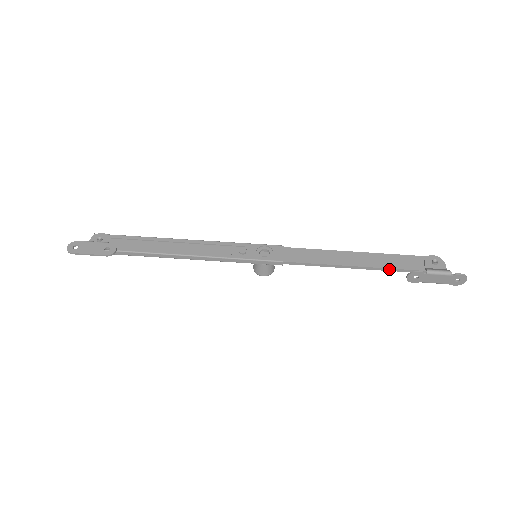
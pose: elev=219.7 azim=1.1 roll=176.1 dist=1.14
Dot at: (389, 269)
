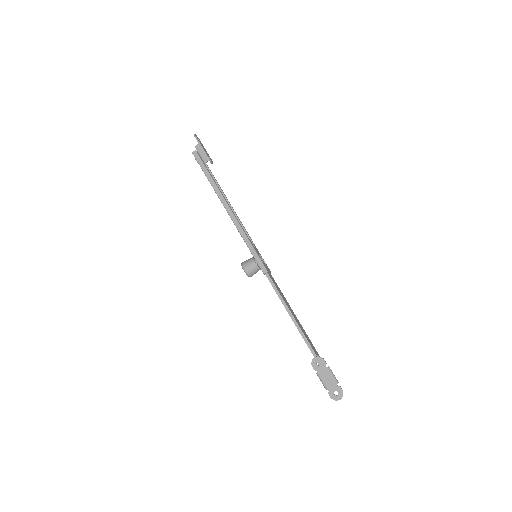
Dot at: (309, 344)
